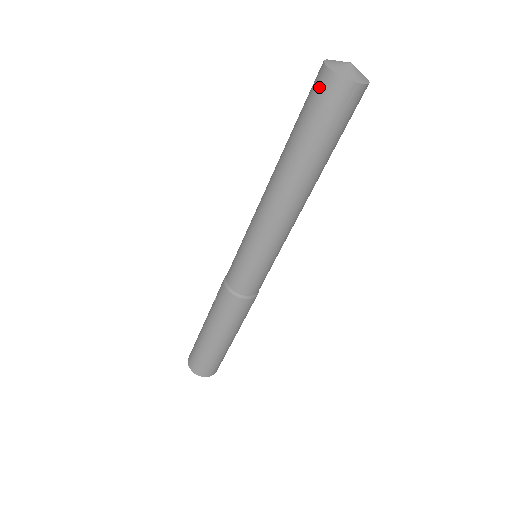
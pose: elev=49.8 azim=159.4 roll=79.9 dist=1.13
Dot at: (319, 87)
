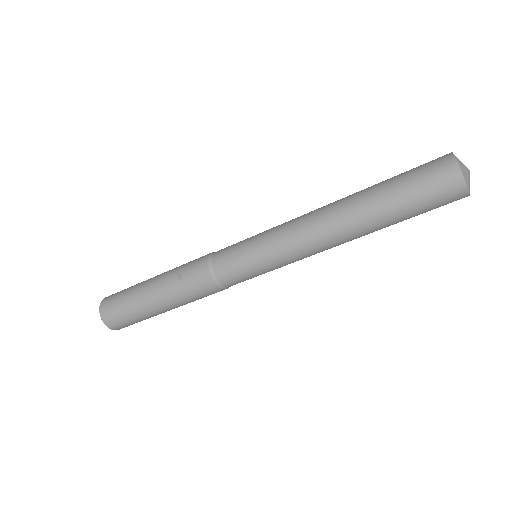
Dot at: (444, 184)
